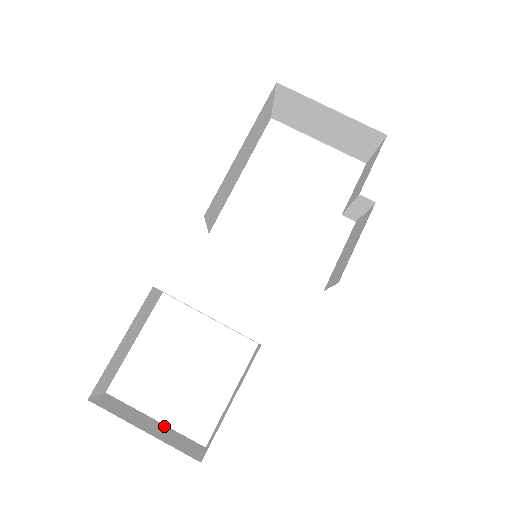
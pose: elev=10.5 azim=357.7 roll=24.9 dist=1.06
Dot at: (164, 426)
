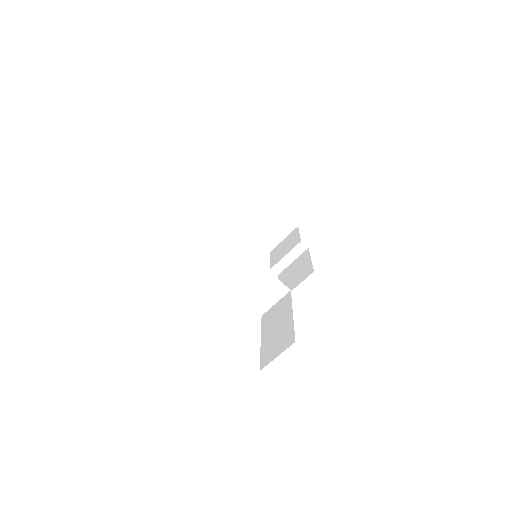
Dot at: occluded
